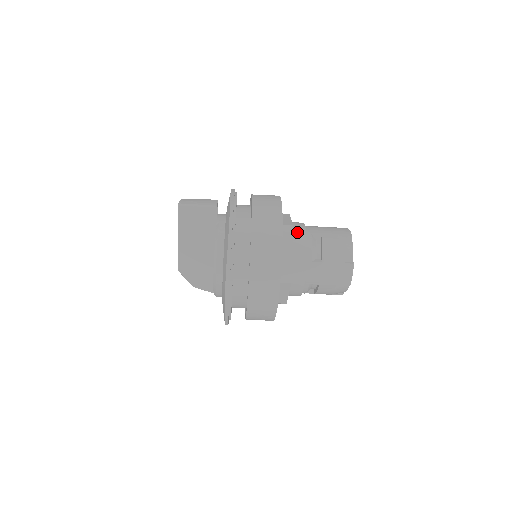
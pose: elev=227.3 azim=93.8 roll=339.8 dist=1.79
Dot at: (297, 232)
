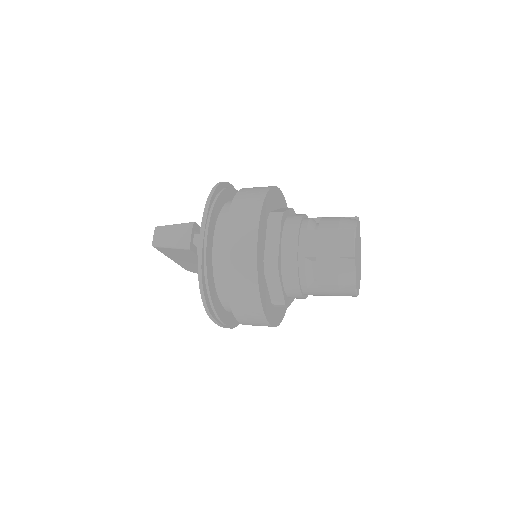
Dot at: (286, 260)
